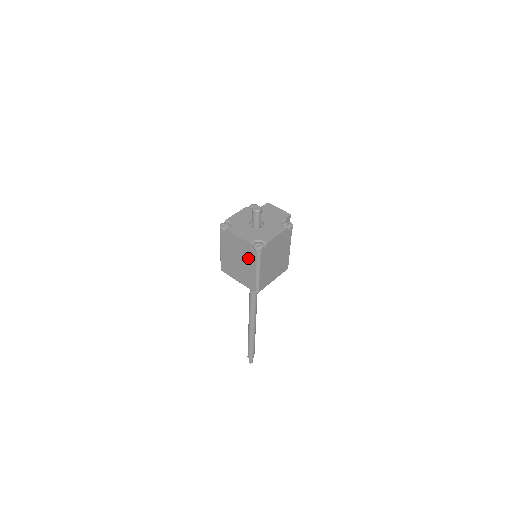
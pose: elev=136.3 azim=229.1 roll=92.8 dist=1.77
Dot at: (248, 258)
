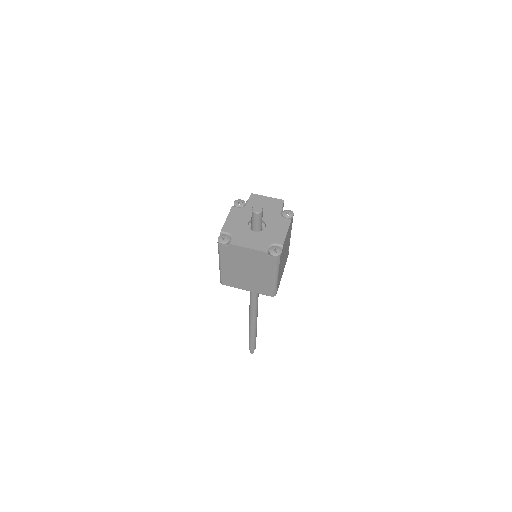
Dot at: (263, 267)
